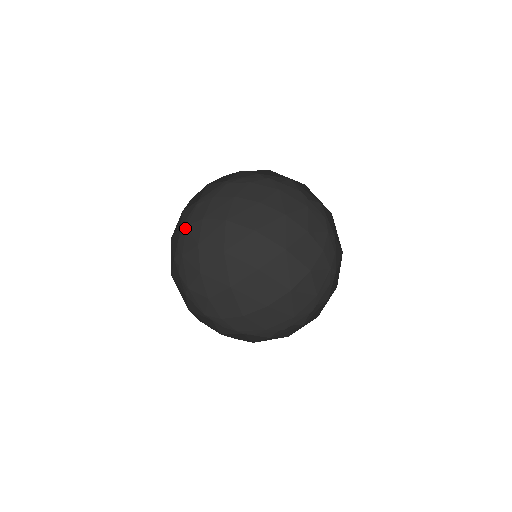
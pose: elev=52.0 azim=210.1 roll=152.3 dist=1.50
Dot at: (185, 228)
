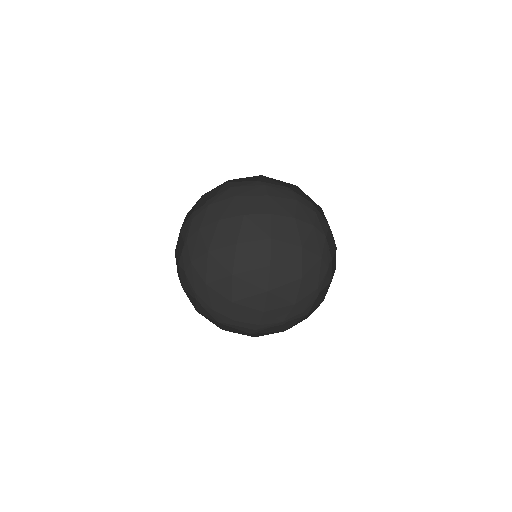
Dot at: occluded
